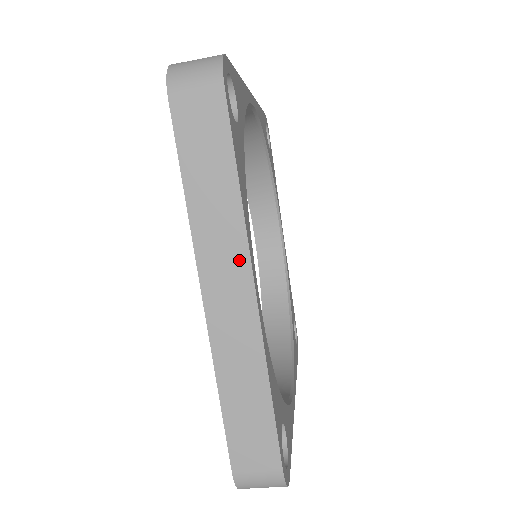
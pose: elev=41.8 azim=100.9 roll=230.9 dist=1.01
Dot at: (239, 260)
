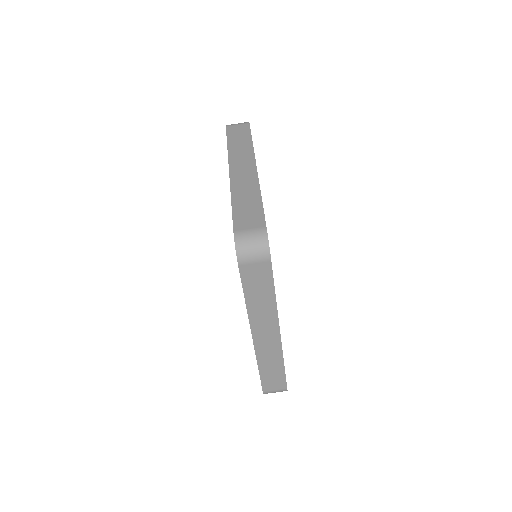
Dot at: (249, 159)
